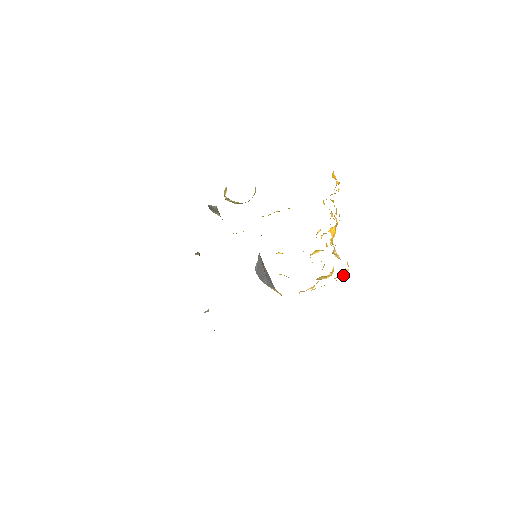
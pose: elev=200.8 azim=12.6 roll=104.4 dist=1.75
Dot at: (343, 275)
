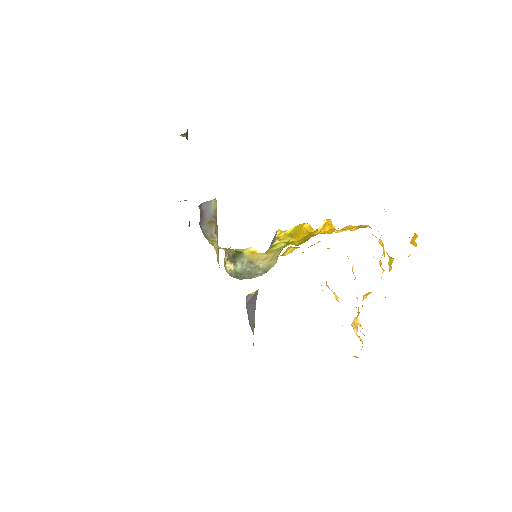
Dot at: occluded
